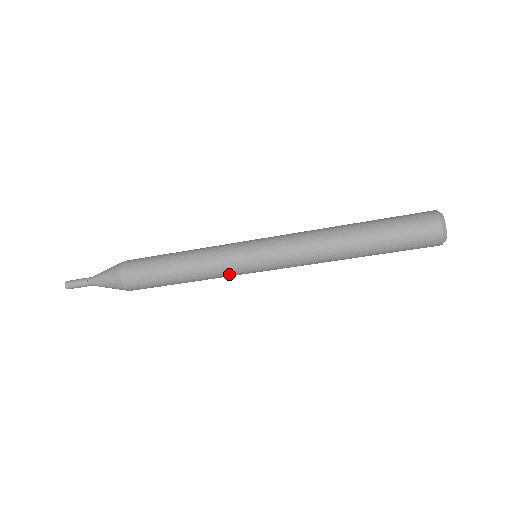
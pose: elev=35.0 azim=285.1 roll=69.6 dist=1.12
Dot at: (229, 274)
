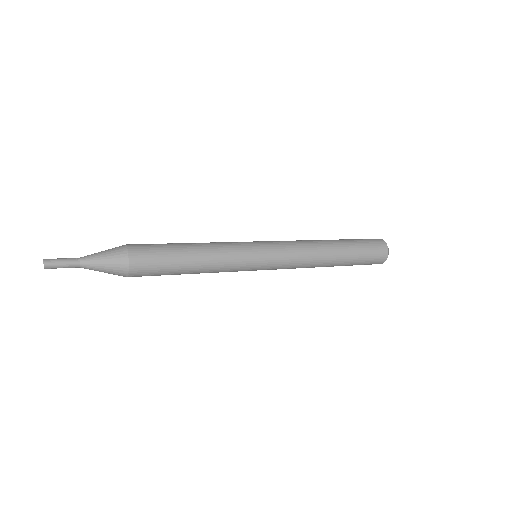
Dot at: occluded
